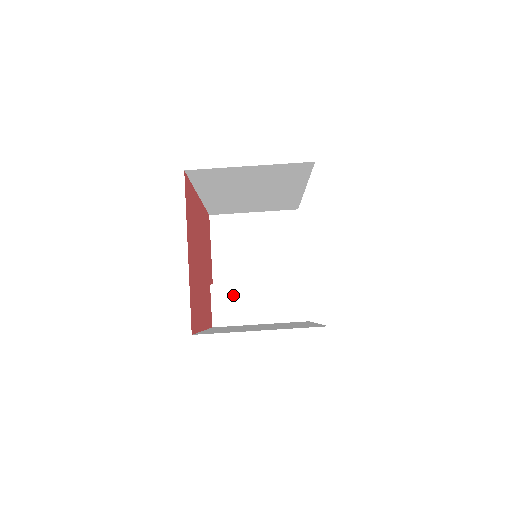
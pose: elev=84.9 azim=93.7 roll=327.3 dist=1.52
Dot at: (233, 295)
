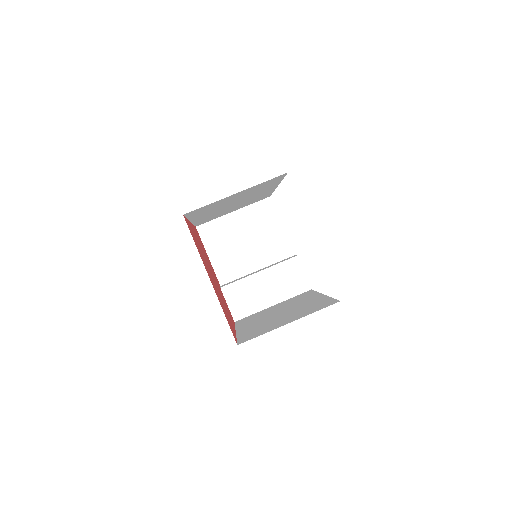
Dot at: (242, 290)
